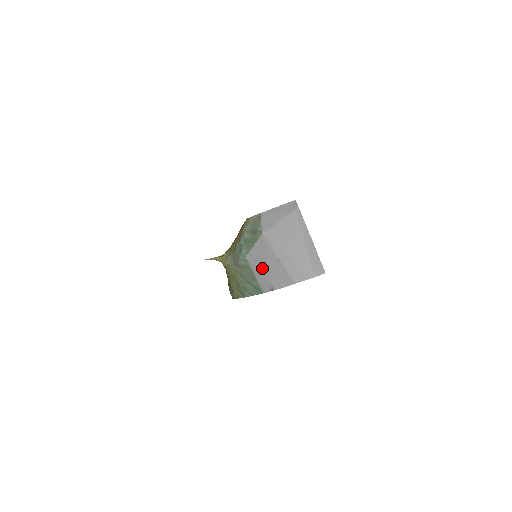
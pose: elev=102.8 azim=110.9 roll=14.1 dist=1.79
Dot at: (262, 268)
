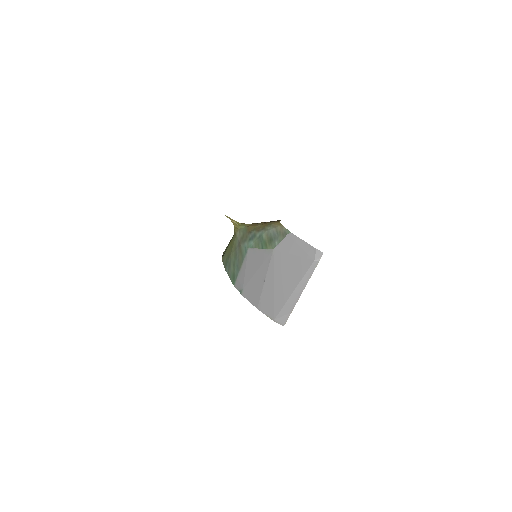
Dot at: (249, 270)
